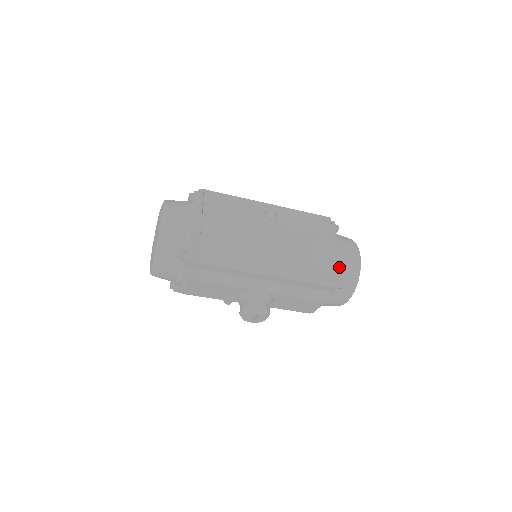
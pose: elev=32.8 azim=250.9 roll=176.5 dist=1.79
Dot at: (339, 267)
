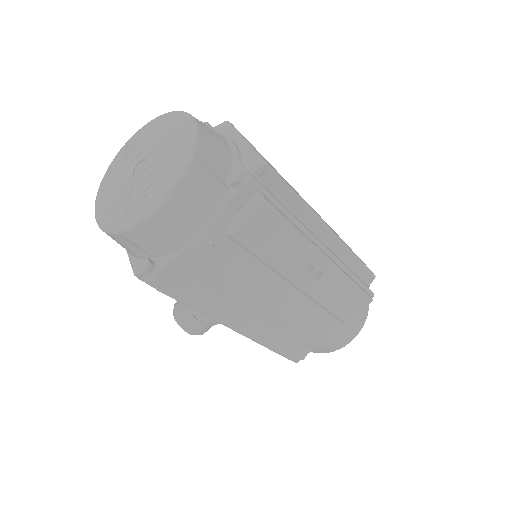
Dot at: (318, 348)
